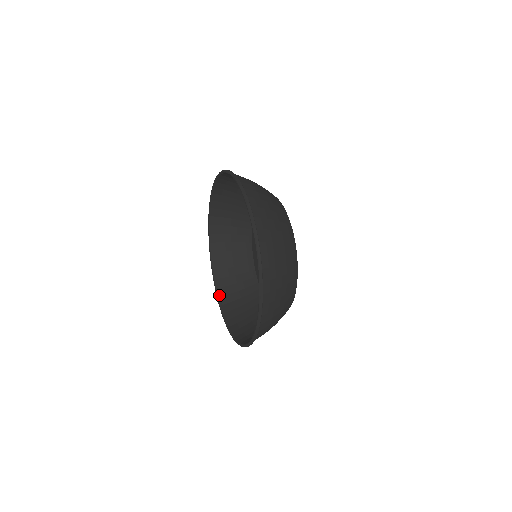
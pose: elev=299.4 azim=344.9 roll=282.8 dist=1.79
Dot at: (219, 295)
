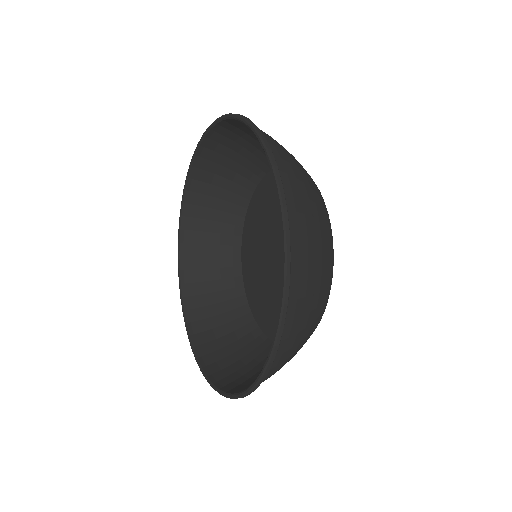
Dot at: (186, 201)
